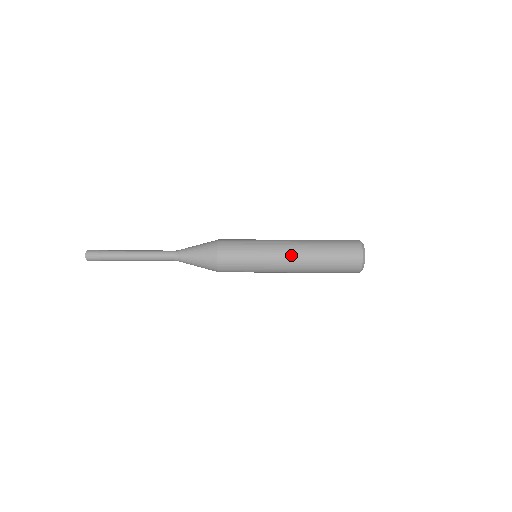
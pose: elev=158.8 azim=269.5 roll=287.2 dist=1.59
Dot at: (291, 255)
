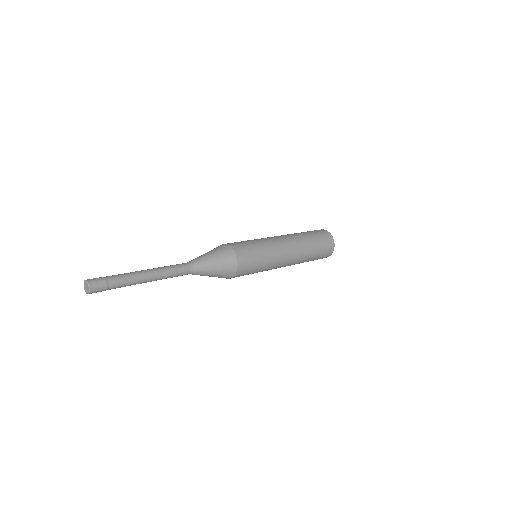
Dot at: (292, 254)
